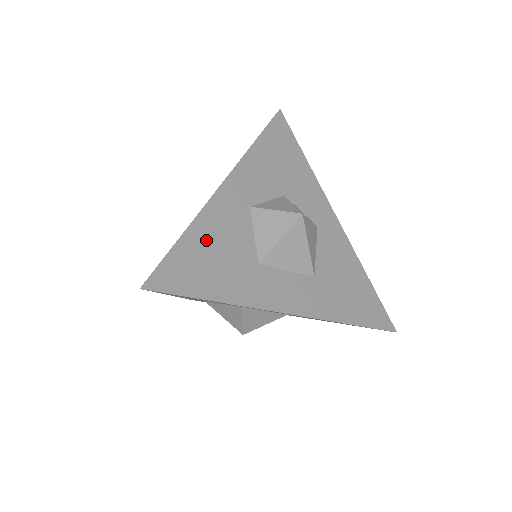
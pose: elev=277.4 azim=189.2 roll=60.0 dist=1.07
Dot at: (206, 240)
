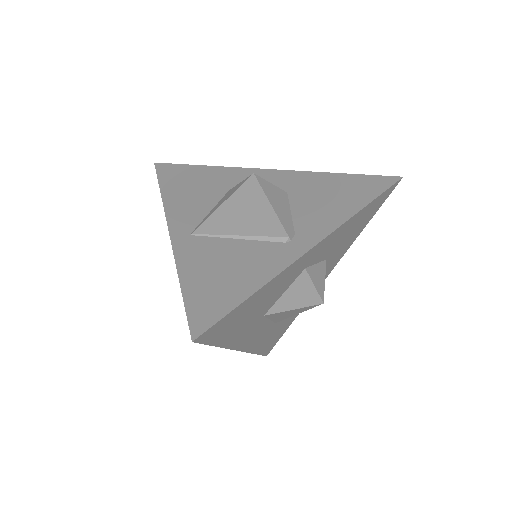
Dot at: (261, 297)
